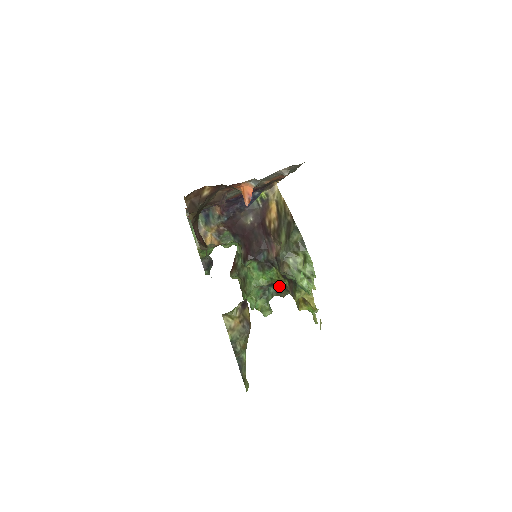
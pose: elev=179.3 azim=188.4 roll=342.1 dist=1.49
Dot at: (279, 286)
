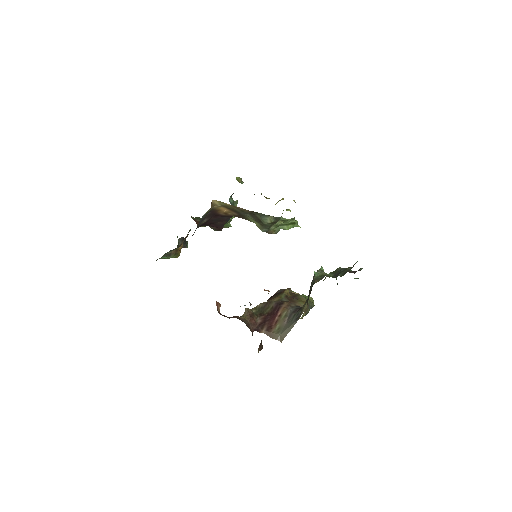
Dot at: occluded
